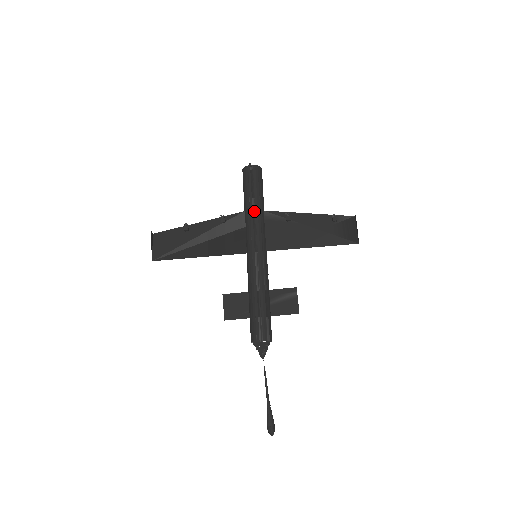
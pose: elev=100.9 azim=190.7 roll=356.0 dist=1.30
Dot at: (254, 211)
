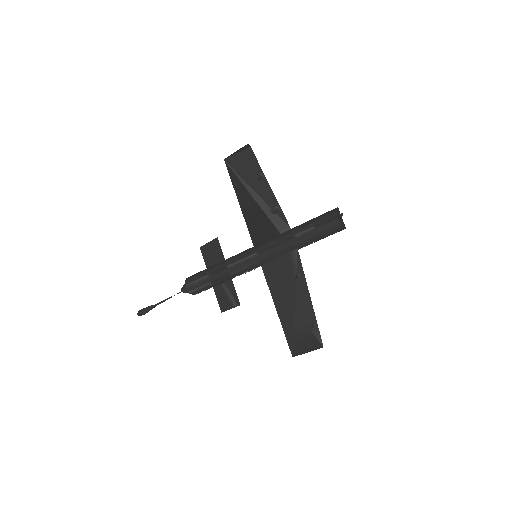
Dot at: (289, 239)
